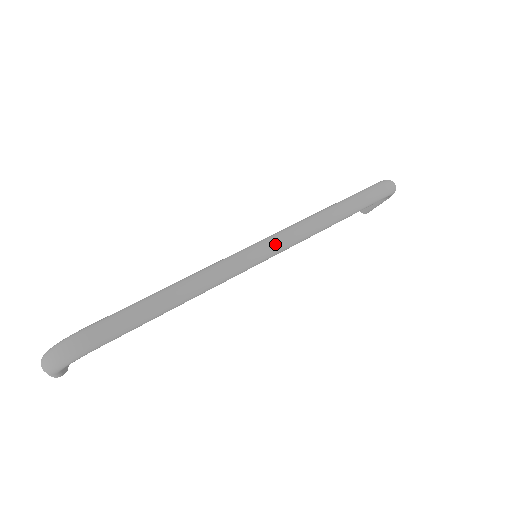
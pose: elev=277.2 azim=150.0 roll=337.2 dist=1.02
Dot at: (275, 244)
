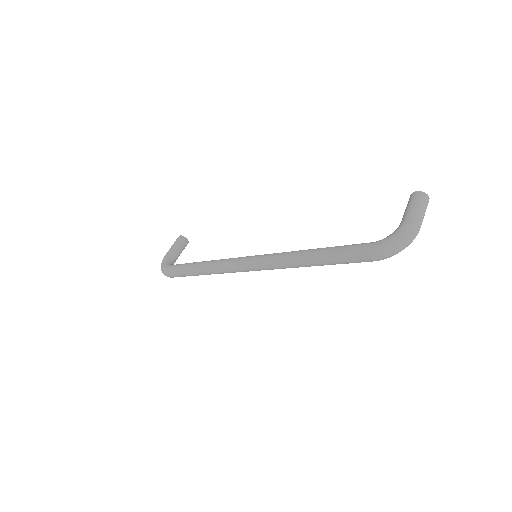
Dot at: (256, 269)
